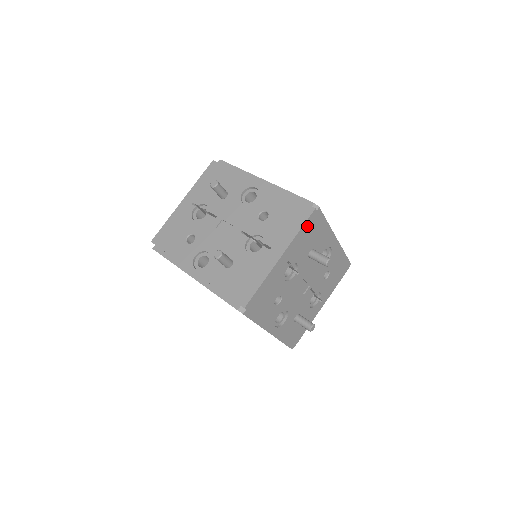
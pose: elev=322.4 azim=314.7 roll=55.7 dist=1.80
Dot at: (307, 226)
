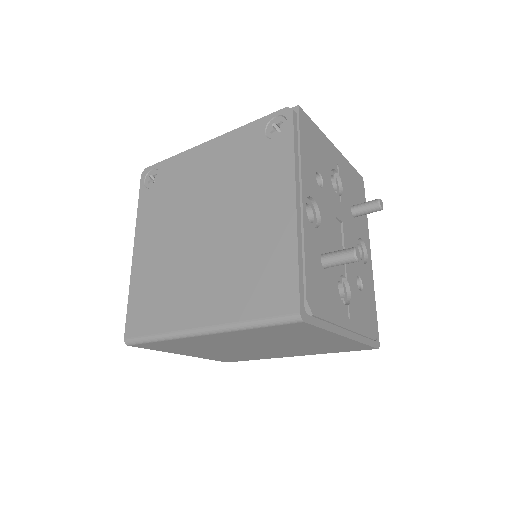
Dot at: (356, 177)
